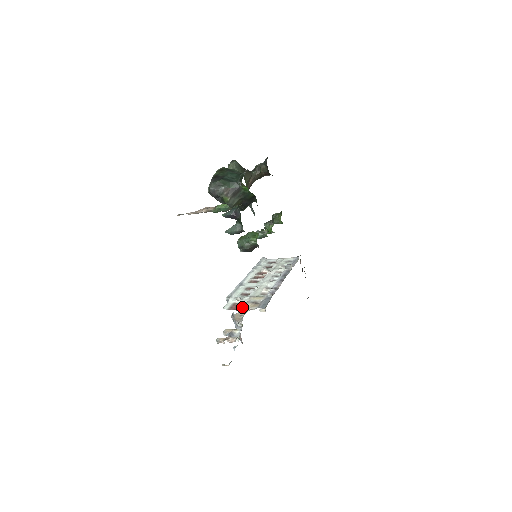
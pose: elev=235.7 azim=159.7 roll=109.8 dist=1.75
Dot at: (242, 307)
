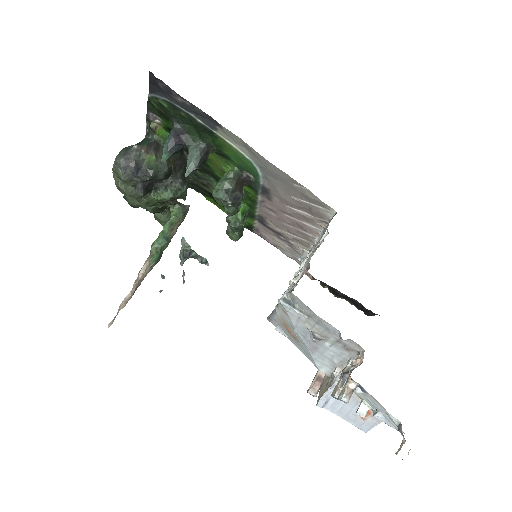
Dot at: (311, 255)
